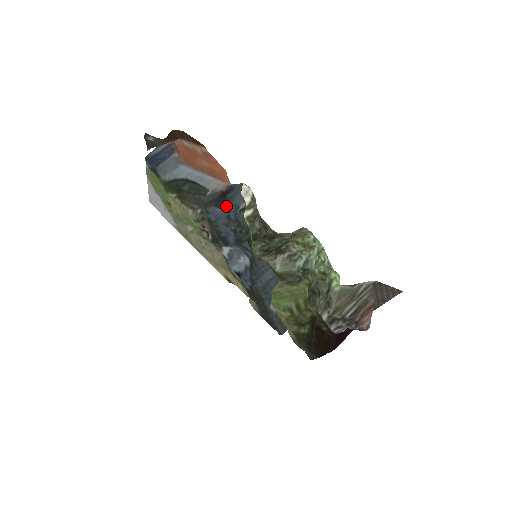
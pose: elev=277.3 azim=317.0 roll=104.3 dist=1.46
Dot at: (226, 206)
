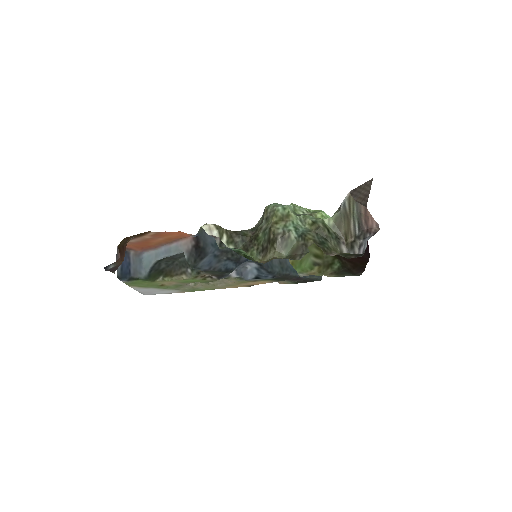
Dot at: (207, 252)
